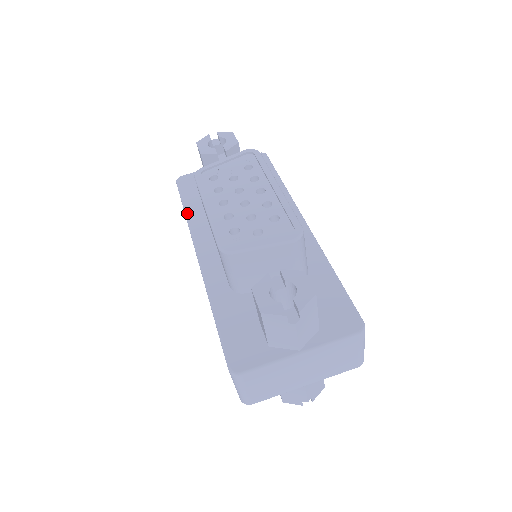
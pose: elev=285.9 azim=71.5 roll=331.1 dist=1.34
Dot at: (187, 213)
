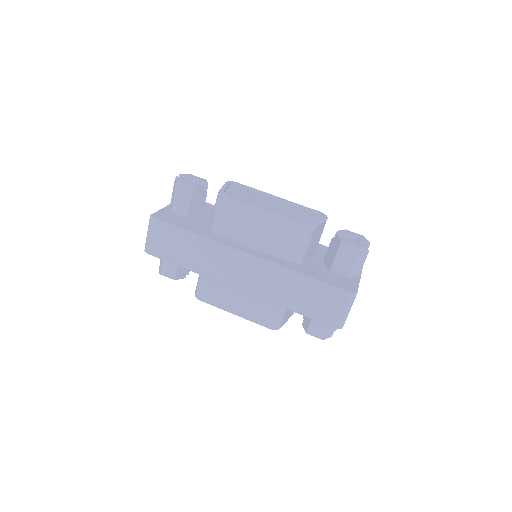
Dot at: (200, 234)
